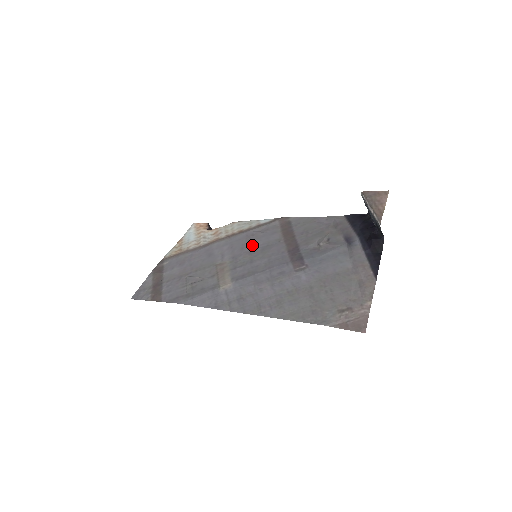
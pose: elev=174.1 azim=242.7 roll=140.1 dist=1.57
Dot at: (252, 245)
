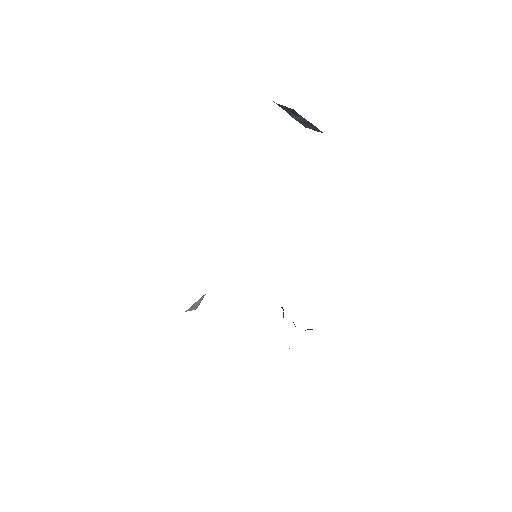
Dot at: occluded
